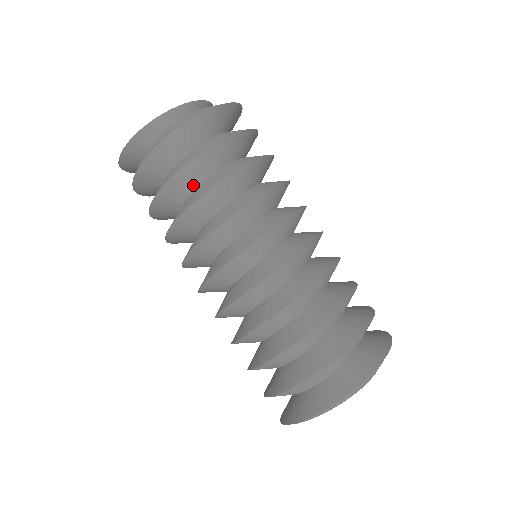
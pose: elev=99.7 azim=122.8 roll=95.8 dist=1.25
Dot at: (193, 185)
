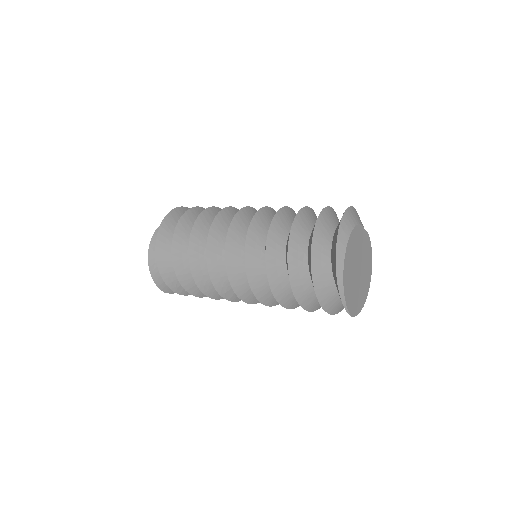
Dot at: occluded
